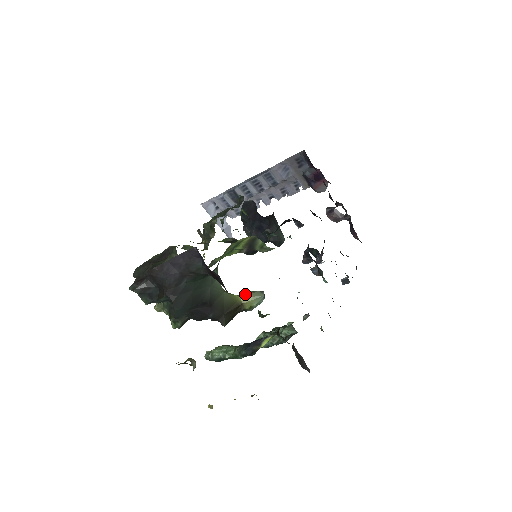
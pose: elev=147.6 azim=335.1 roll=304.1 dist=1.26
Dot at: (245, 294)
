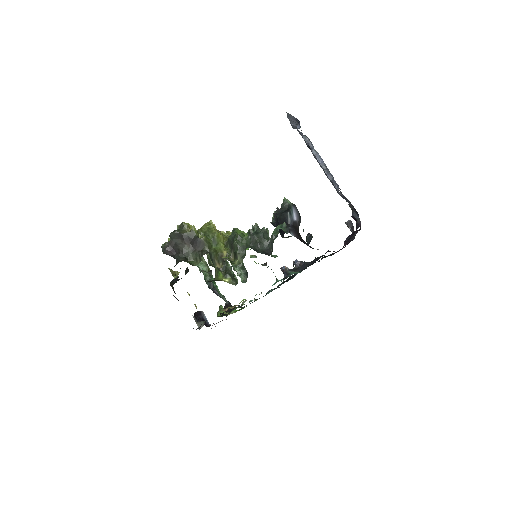
Dot at: (227, 279)
